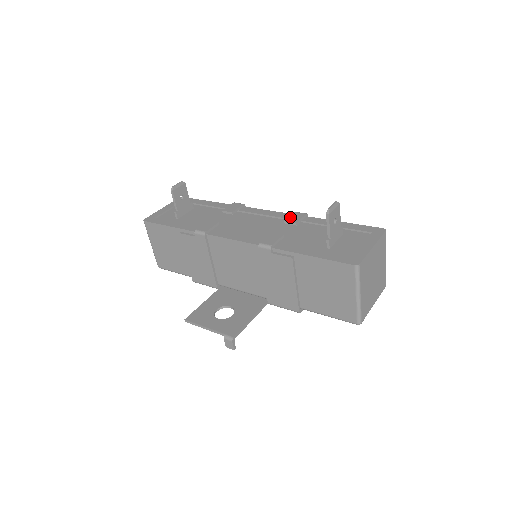
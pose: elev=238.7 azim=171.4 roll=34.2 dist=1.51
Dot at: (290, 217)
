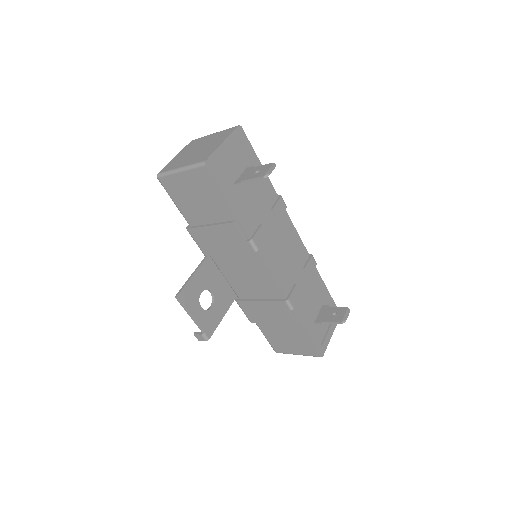
Dot at: (309, 264)
